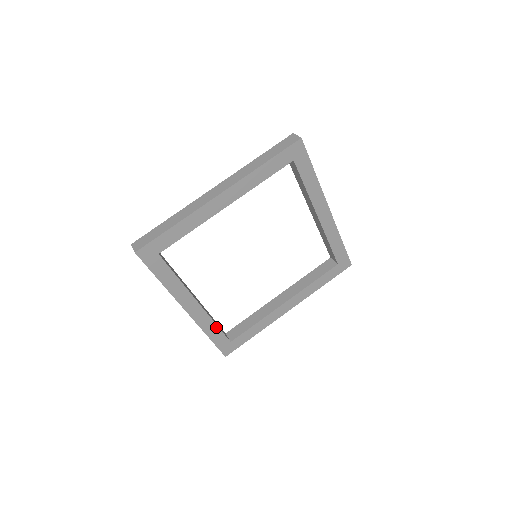
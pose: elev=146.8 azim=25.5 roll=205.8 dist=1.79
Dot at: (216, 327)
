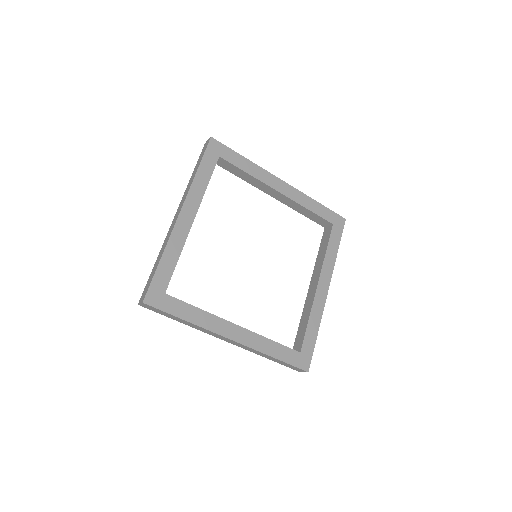
Dot at: (273, 343)
